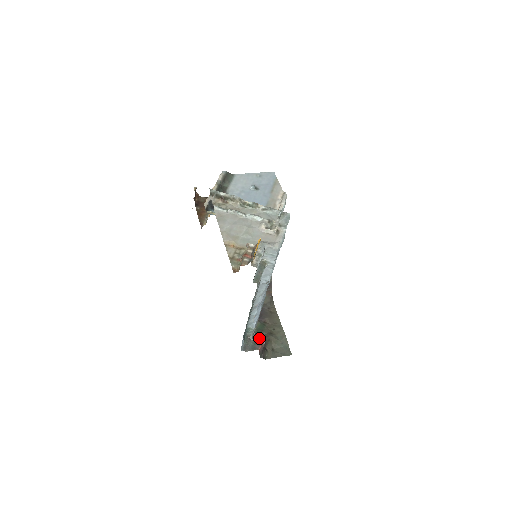
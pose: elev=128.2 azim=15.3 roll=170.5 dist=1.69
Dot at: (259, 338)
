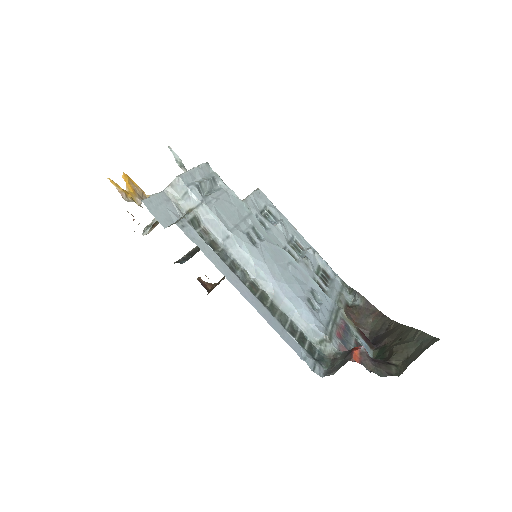
Dot at: occluded
